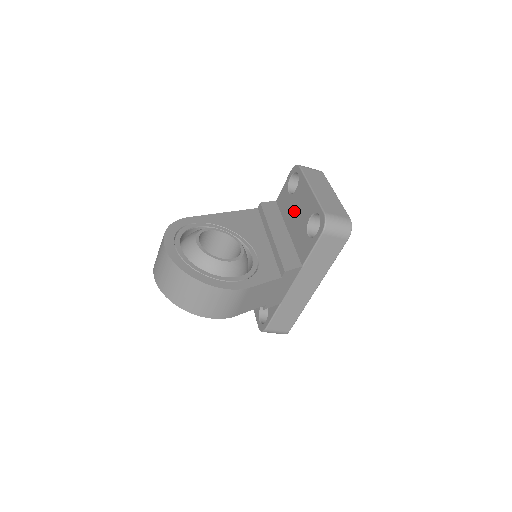
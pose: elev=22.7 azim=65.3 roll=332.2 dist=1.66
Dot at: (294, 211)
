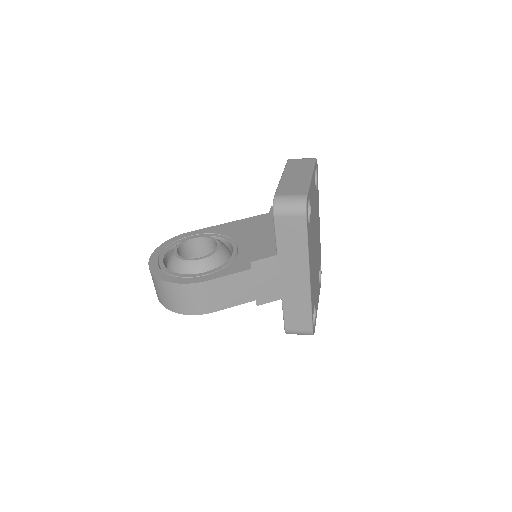
Dot at: occluded
